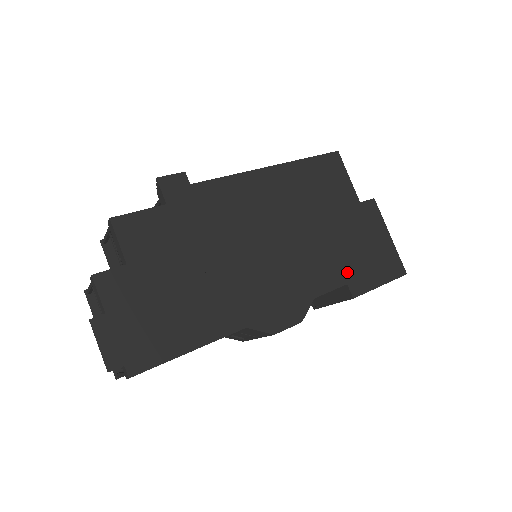
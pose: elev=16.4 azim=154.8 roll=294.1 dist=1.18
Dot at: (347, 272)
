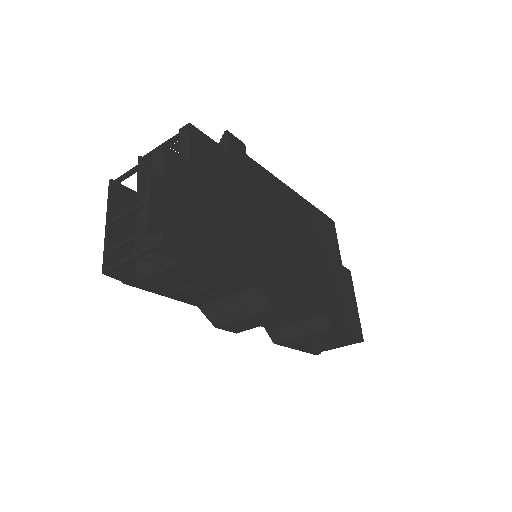
Dot at: (329, 305)
